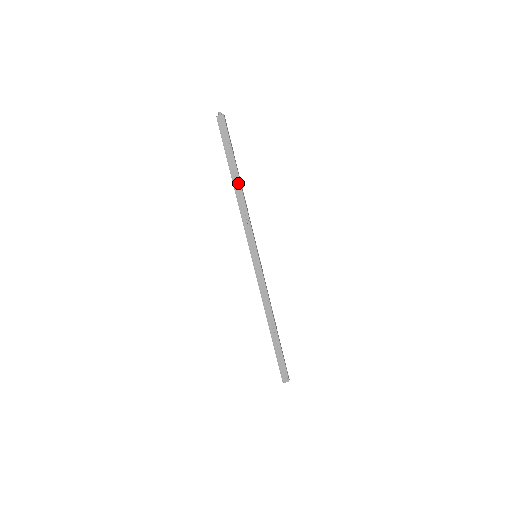
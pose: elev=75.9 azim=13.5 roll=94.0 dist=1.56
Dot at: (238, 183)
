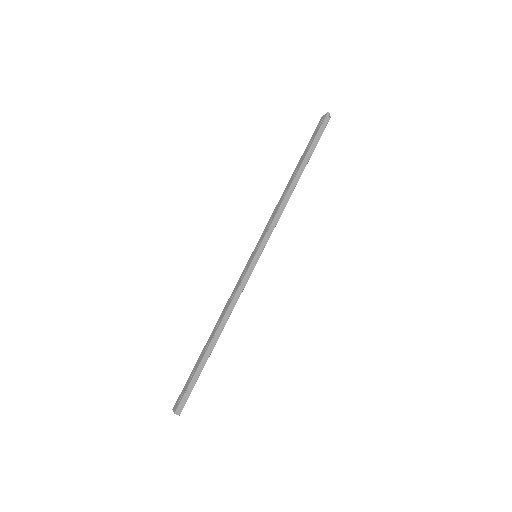
Dot at: (293, 178)
